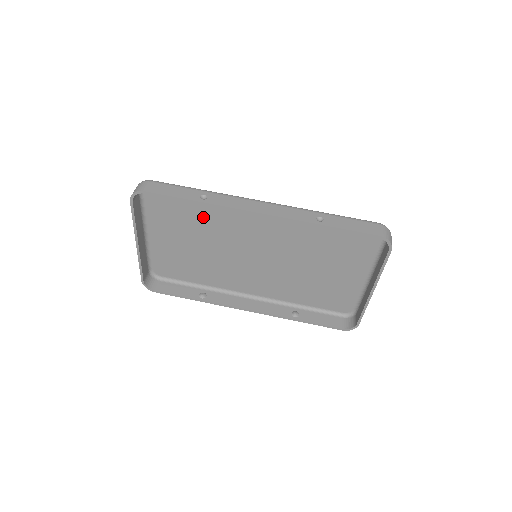
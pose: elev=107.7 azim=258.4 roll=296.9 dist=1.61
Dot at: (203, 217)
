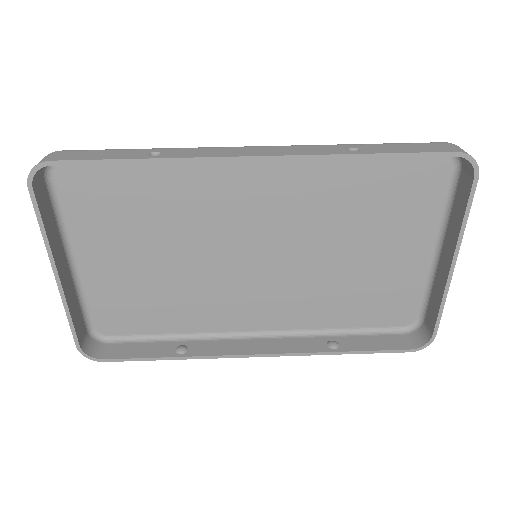
Dot at: (160, 204)
